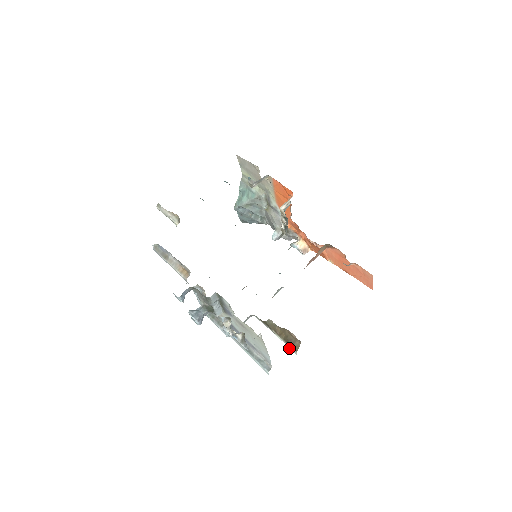
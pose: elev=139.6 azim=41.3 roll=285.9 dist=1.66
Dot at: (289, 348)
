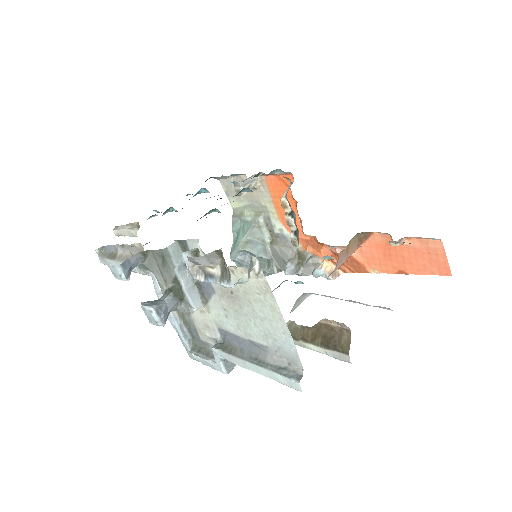
Dot at: occluded
